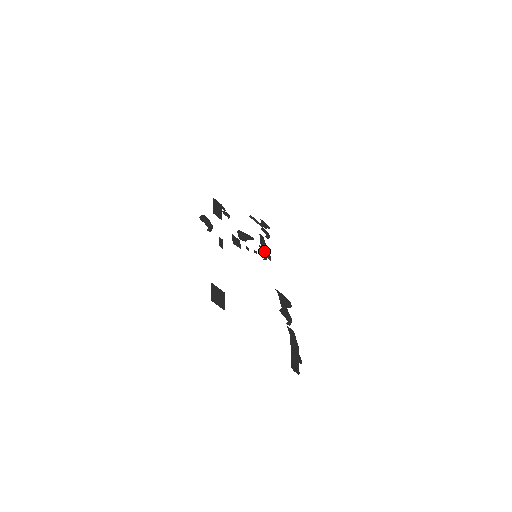
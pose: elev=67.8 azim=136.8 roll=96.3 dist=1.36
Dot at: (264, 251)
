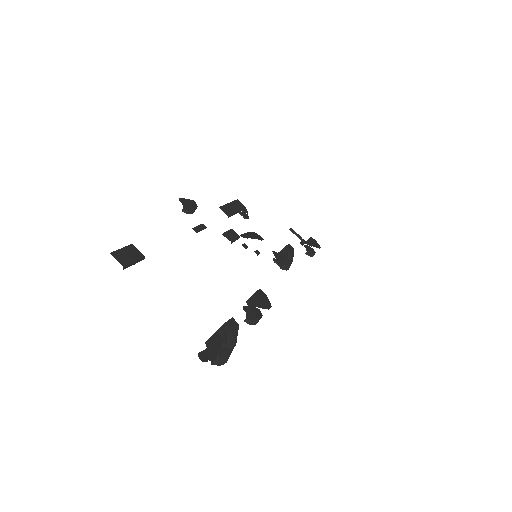
Dot at: occluded
